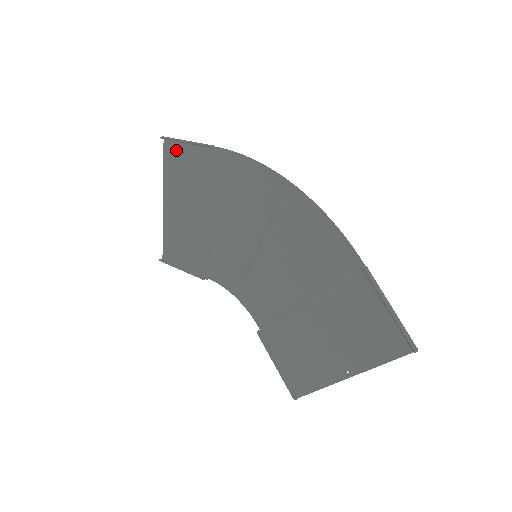
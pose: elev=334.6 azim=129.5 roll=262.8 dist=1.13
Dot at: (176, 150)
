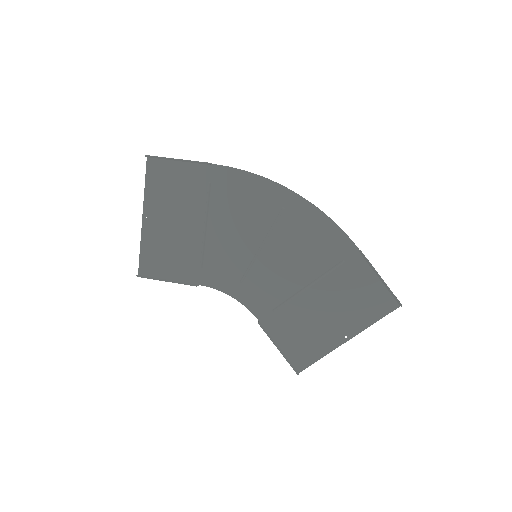
Dot at: (163, 168)
